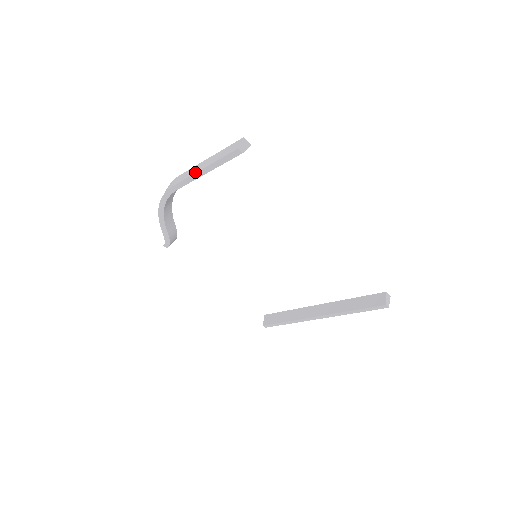
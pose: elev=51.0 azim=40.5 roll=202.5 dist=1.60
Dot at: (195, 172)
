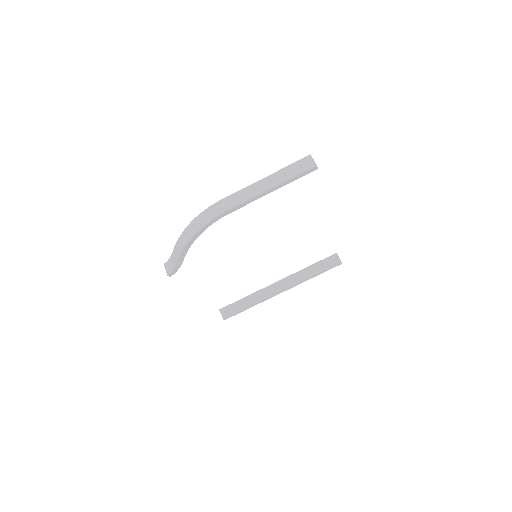
Dot at: (260, 193)
